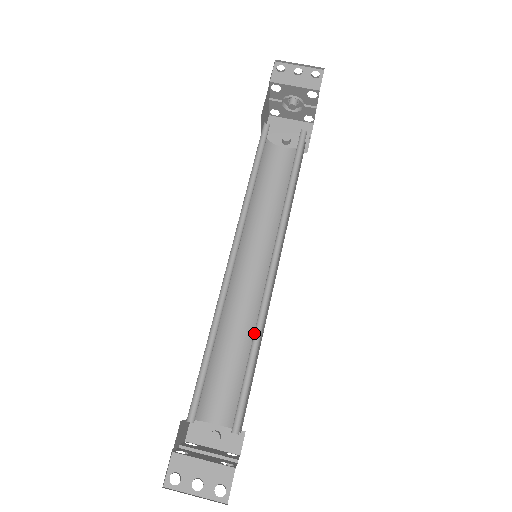
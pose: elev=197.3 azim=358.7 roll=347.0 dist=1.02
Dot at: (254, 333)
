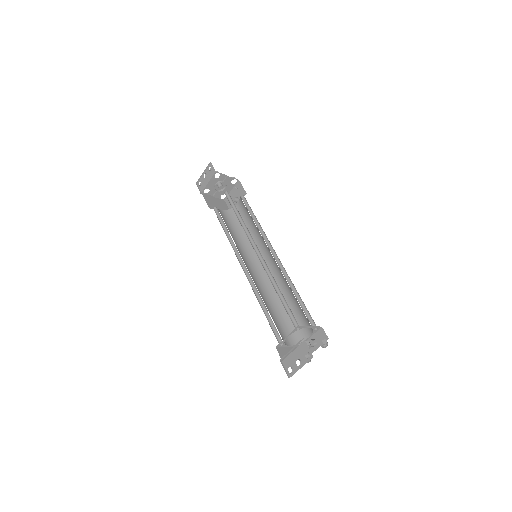
Dot at: (273, 284)
